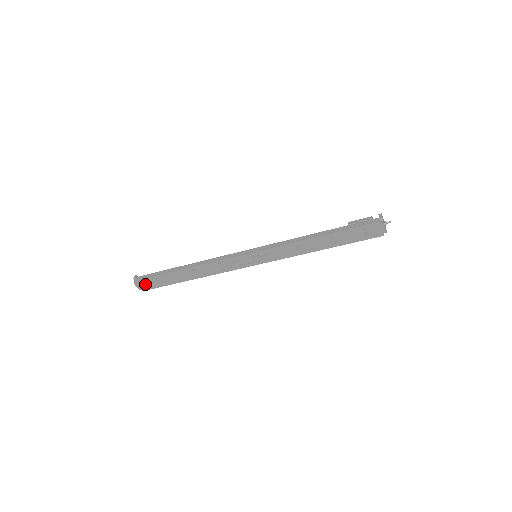
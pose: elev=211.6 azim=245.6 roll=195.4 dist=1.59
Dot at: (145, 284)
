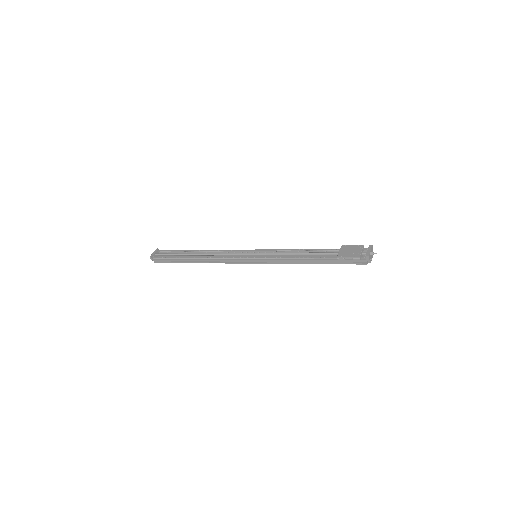
Dot at: occluded
